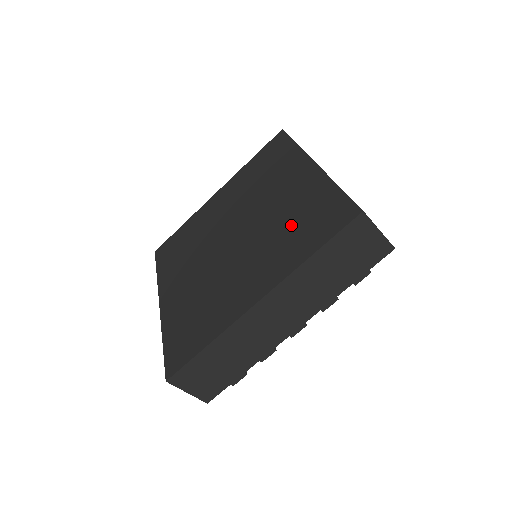
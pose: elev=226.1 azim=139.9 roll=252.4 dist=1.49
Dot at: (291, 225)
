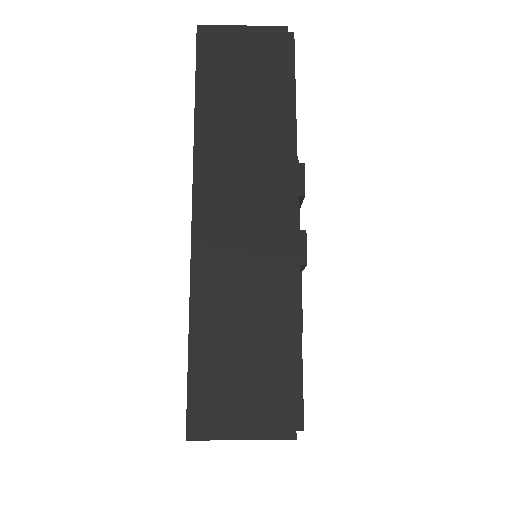
Dot at: occluded
